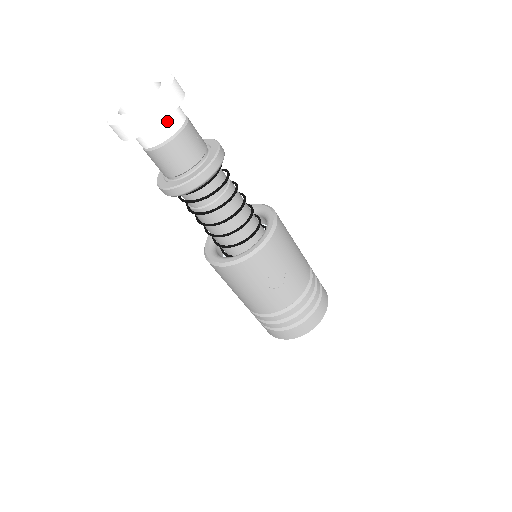
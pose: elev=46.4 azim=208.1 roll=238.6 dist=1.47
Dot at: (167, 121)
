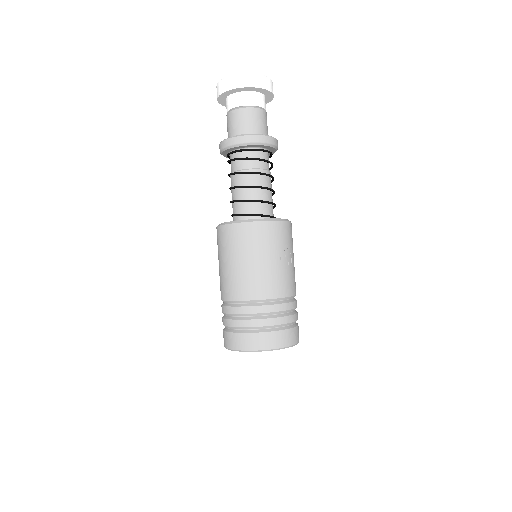
Dot at: (263, 98)
